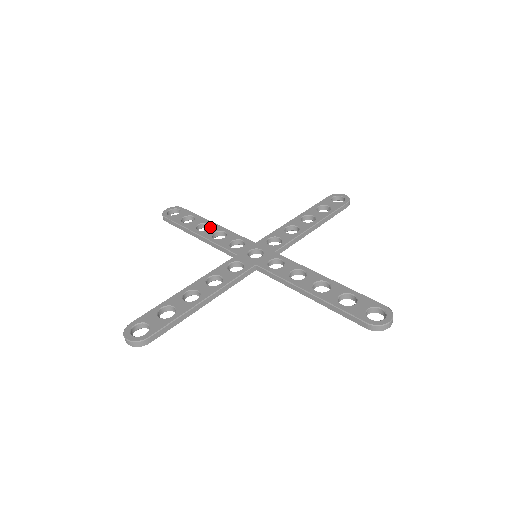
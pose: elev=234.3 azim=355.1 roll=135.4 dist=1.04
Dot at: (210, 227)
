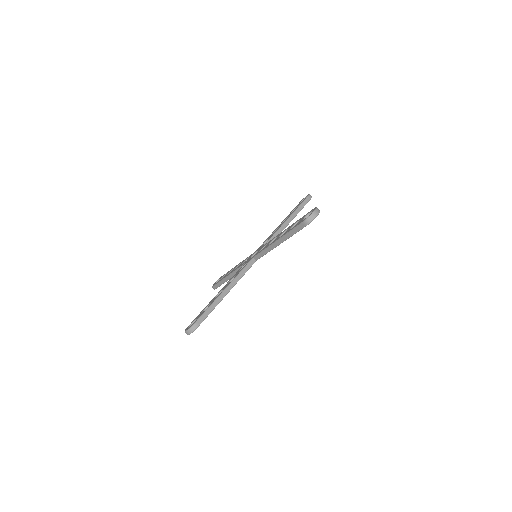
Dot at: (234, 268)
